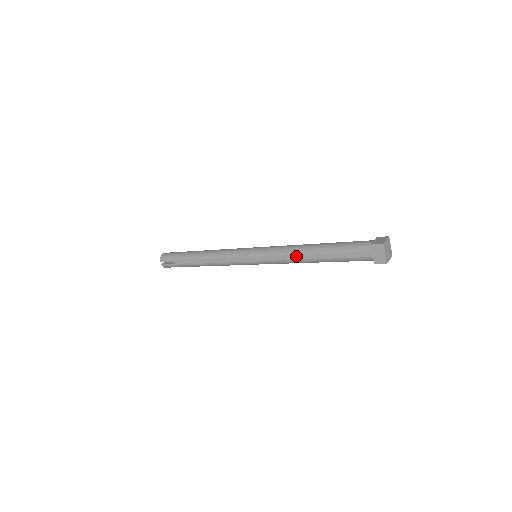
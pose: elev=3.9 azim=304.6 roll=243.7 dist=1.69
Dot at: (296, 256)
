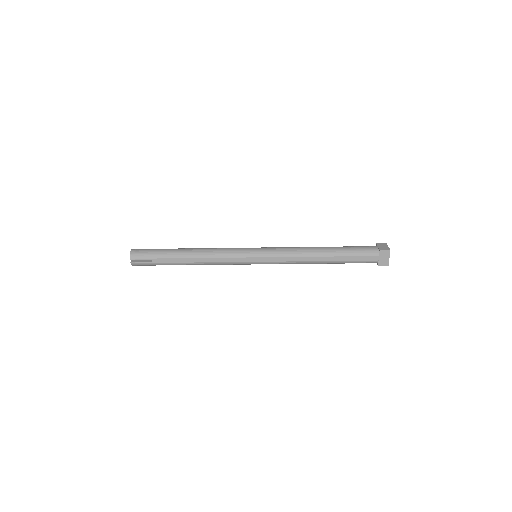
Dot at: (306, 258)
